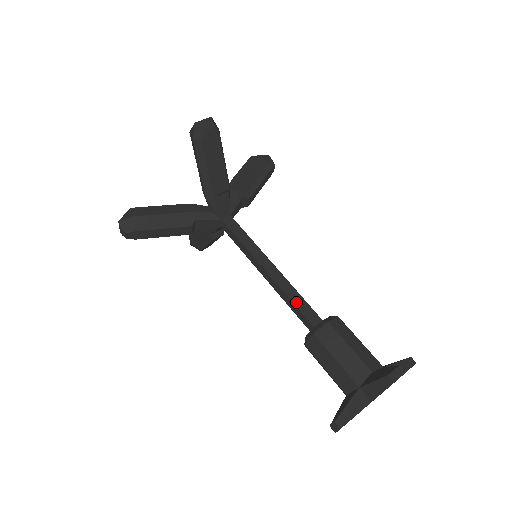
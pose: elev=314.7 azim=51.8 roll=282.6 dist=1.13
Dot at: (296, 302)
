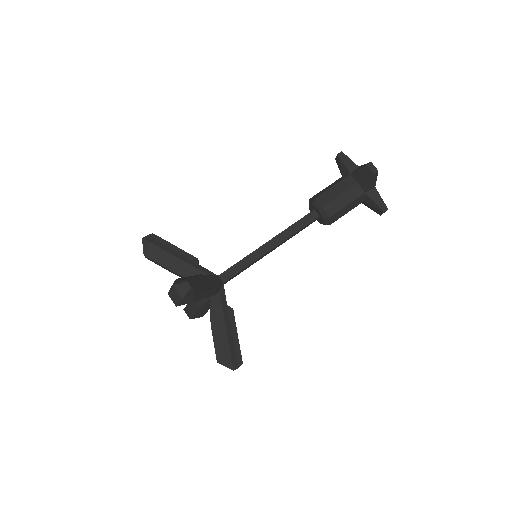
Dot at: (295, 223)
